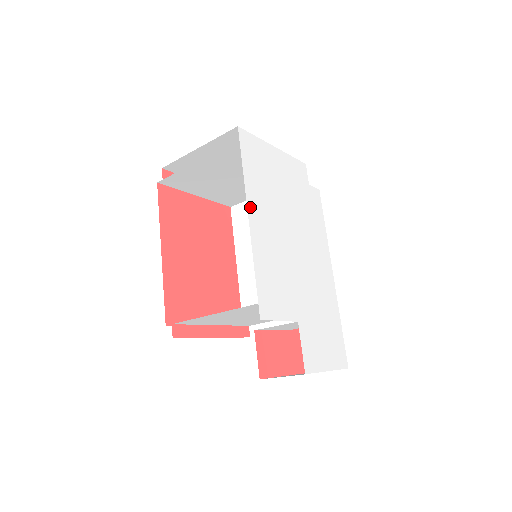
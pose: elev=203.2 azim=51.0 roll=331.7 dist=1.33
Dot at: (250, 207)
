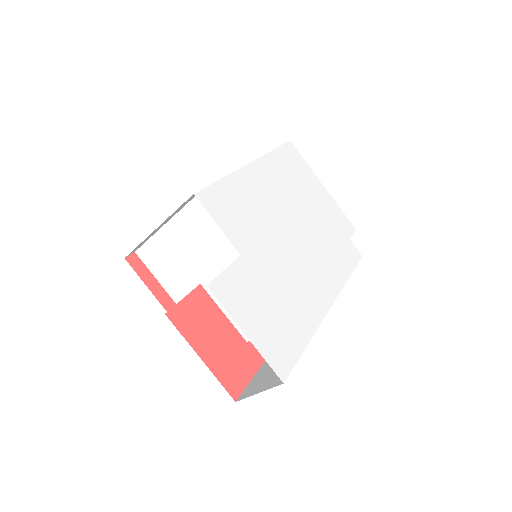
Dot at: (259, 163)
